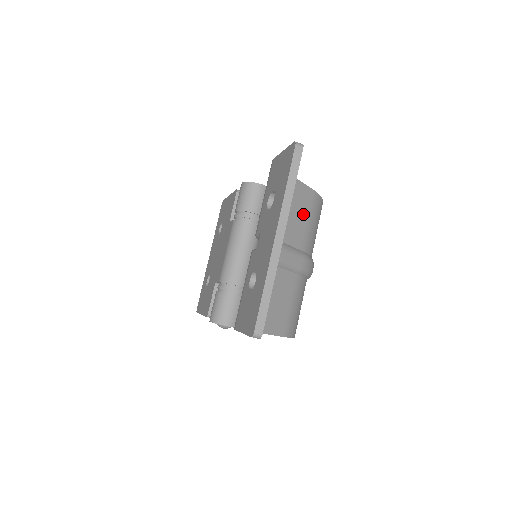
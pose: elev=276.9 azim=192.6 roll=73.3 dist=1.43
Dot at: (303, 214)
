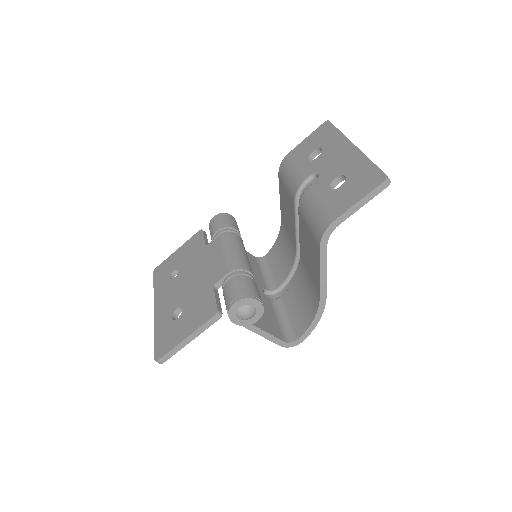
Dot at: occluded
